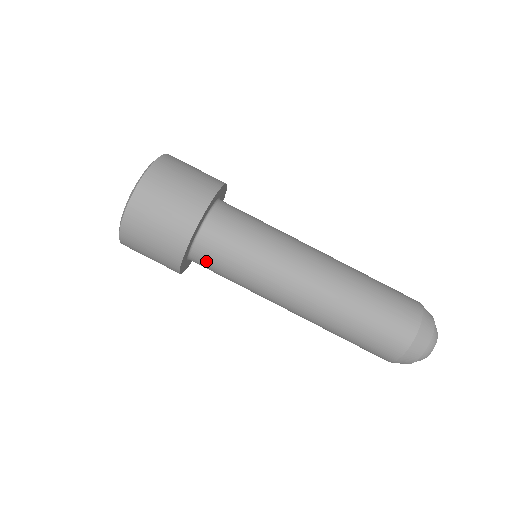
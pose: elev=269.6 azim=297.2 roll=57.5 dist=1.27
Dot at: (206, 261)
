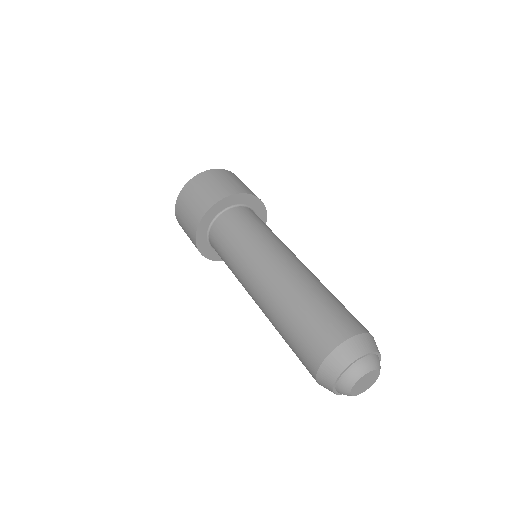
Dot at: (229, 220)
